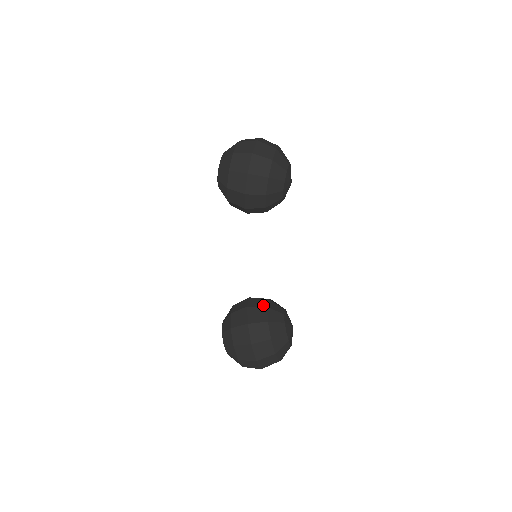
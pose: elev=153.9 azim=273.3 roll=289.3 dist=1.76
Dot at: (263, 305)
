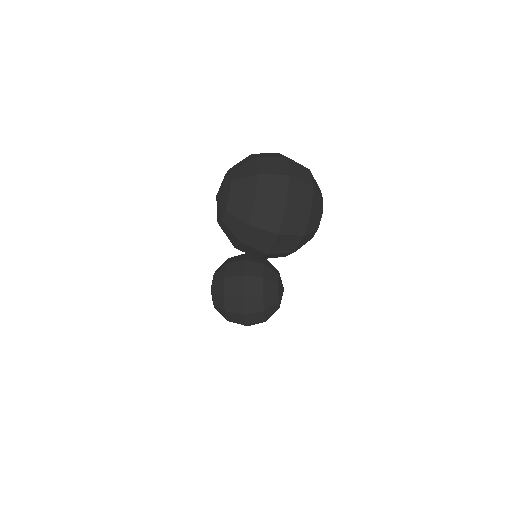
Dot at: (259, 292)
